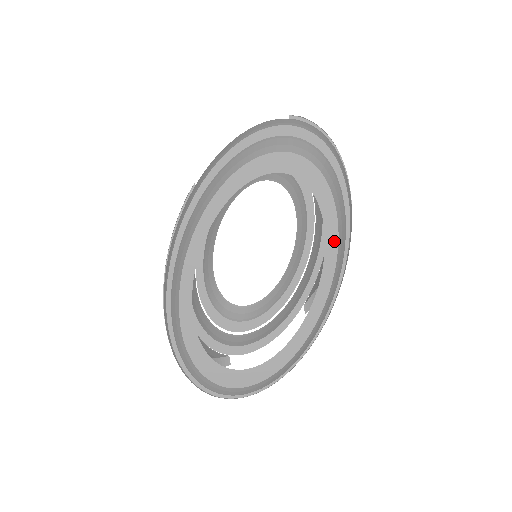
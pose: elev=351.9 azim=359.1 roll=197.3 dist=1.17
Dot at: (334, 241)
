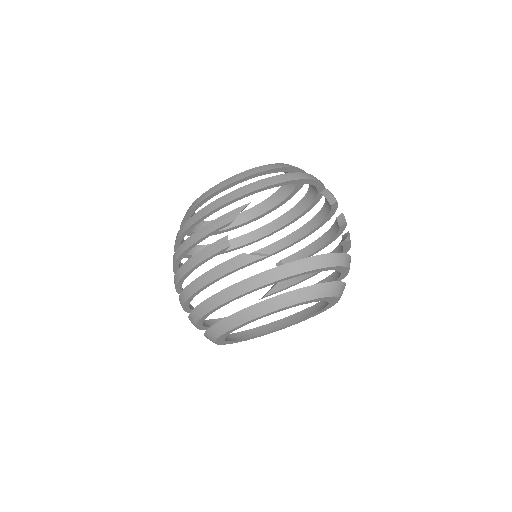
Dot at: occluded
